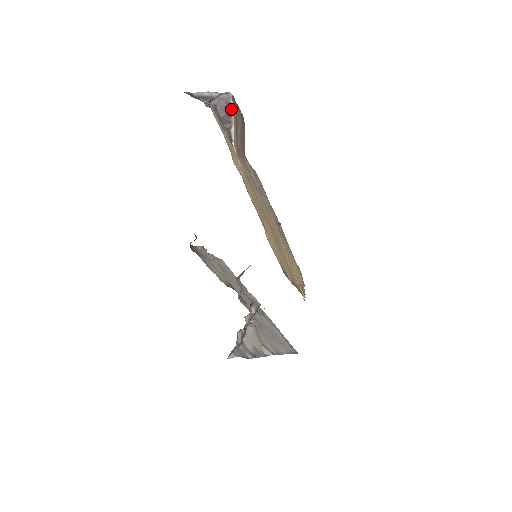
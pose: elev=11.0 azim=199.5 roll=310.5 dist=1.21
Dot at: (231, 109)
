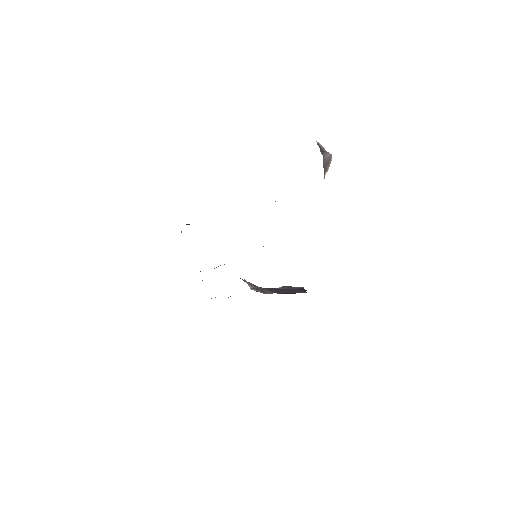
Dot at: (330, 163)
